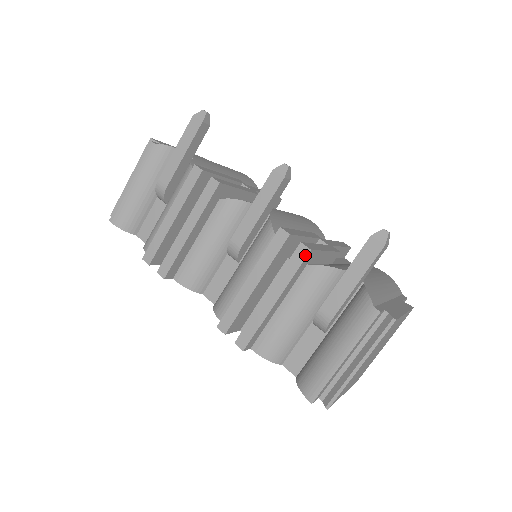
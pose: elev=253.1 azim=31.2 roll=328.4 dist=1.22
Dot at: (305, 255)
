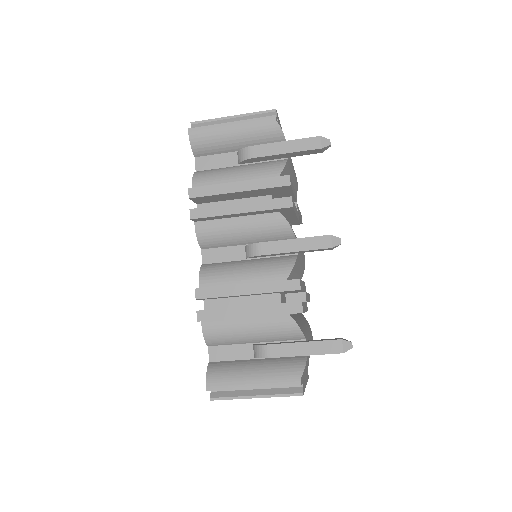
Dot at: (296, 312)
